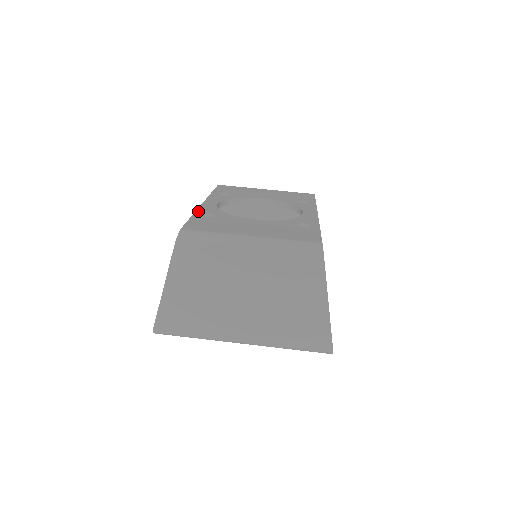
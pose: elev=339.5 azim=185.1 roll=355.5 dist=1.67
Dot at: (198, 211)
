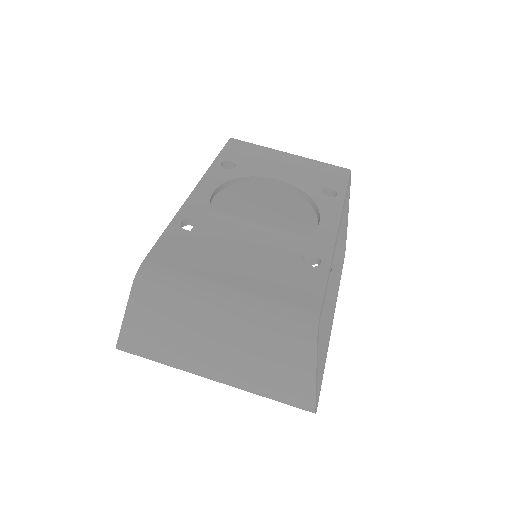
Dot at: (181, 212)
